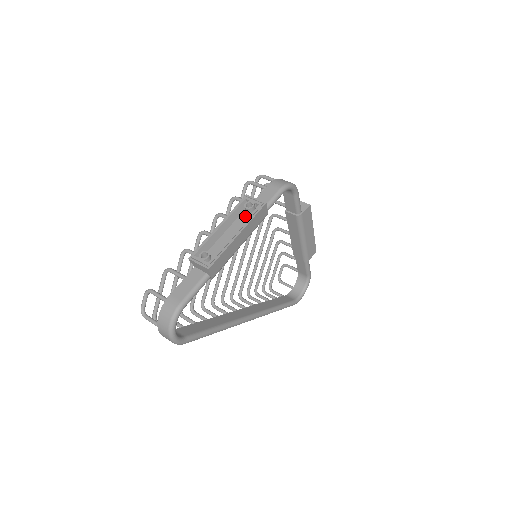
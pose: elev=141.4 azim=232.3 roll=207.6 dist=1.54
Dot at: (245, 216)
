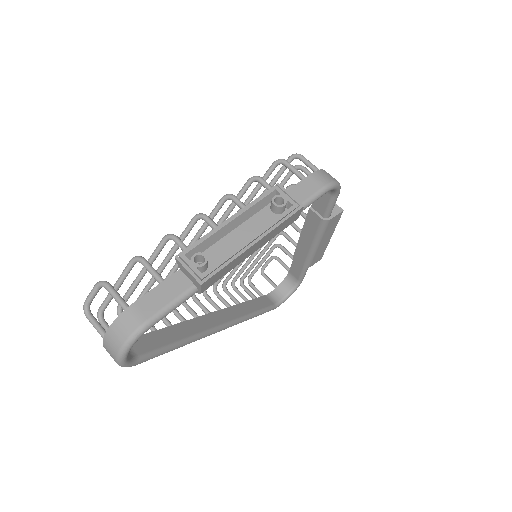
Dot at: (268, 214)
